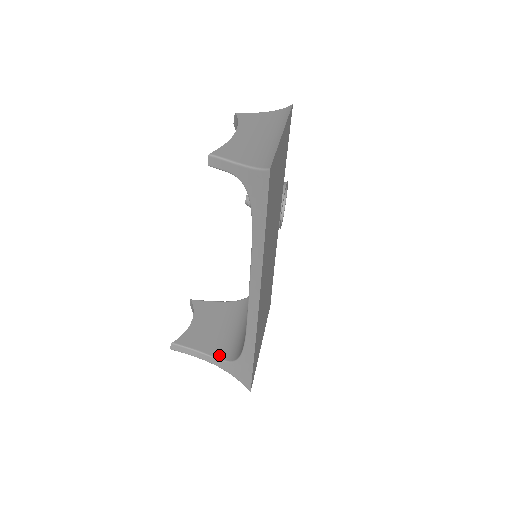
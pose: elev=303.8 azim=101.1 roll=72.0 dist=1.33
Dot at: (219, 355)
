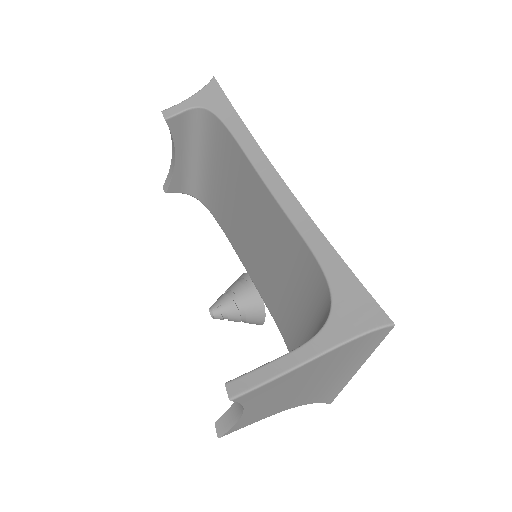
Dot at: (308, 341)
